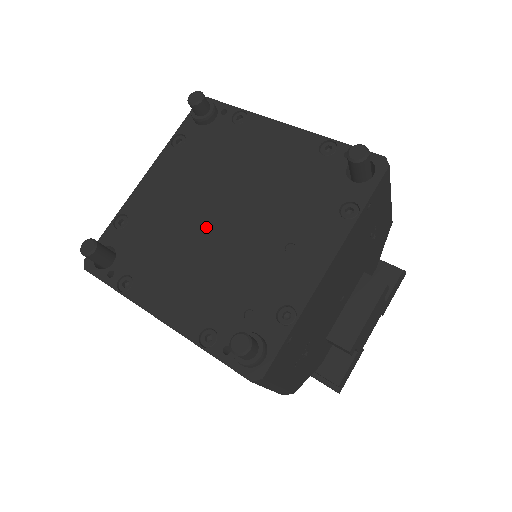
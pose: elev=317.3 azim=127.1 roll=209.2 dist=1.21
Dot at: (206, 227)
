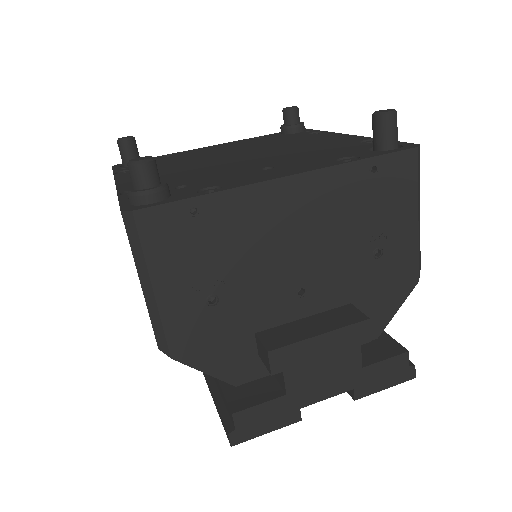
Dot at: (219, 159)
